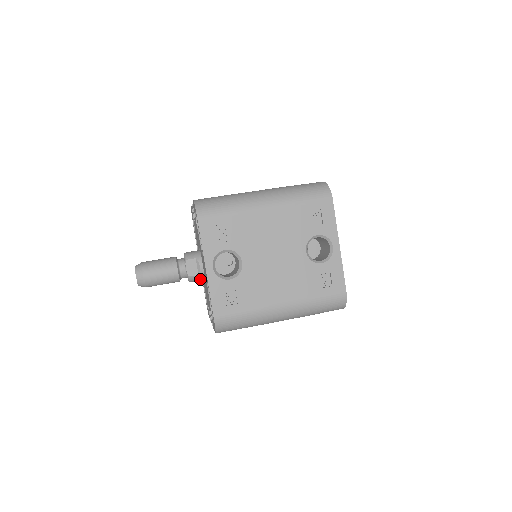
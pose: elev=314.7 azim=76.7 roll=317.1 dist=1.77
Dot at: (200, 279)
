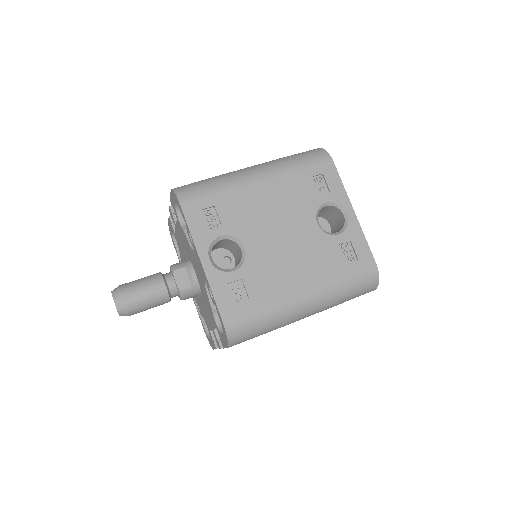
Dot at: (195, 293)
